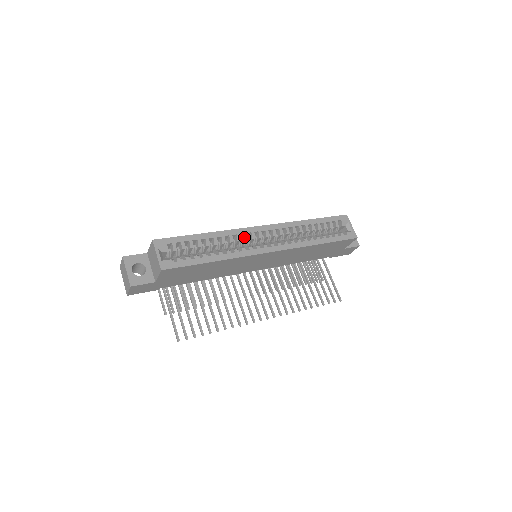
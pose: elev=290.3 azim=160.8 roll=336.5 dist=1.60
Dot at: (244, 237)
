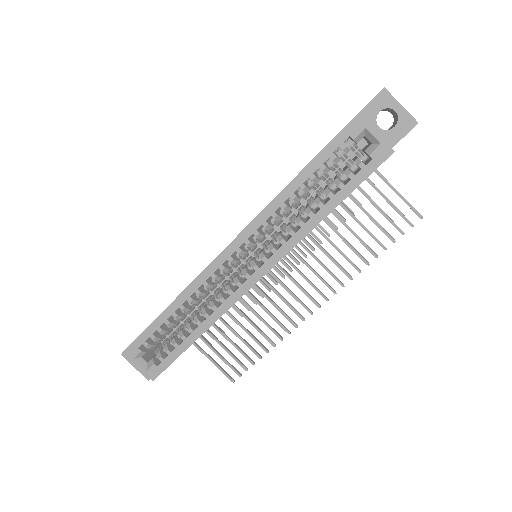
Dot at: (214, 279)
